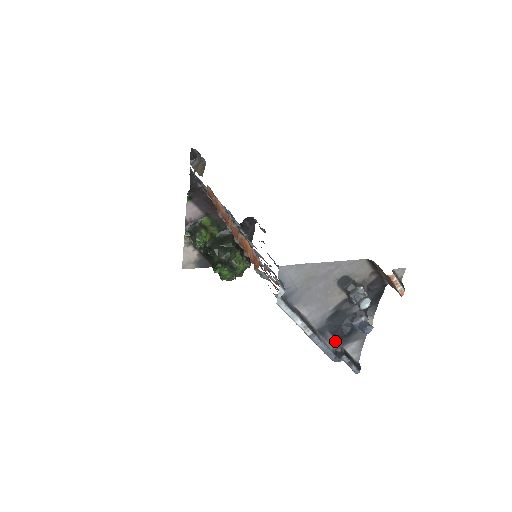
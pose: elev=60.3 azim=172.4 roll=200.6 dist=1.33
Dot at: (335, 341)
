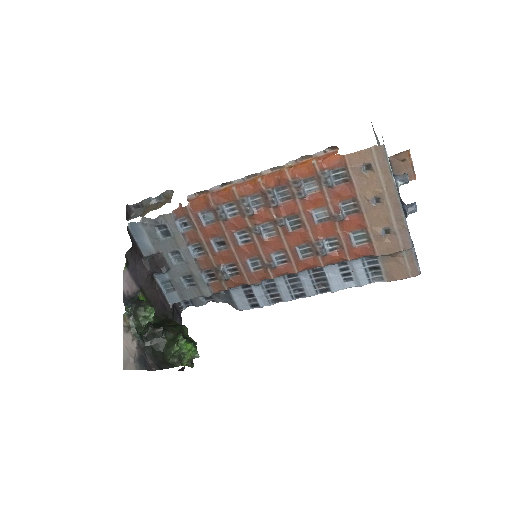
Dot at: occluded
